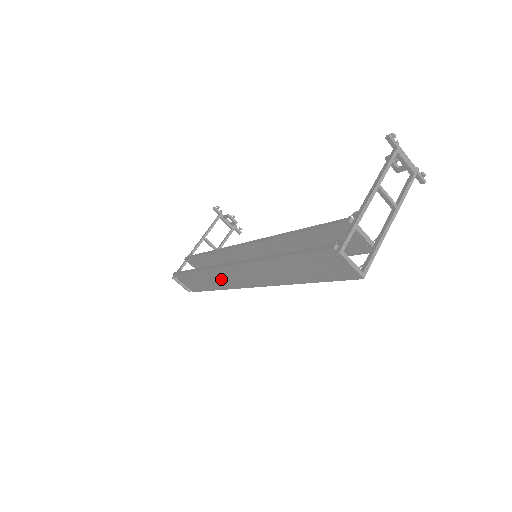
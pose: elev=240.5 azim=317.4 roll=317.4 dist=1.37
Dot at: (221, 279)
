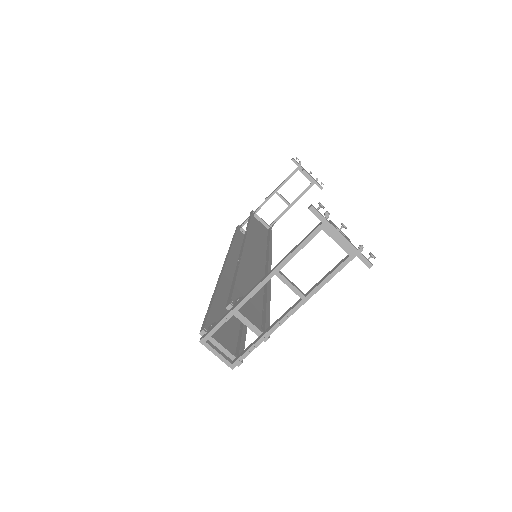
Dot at: occluded
